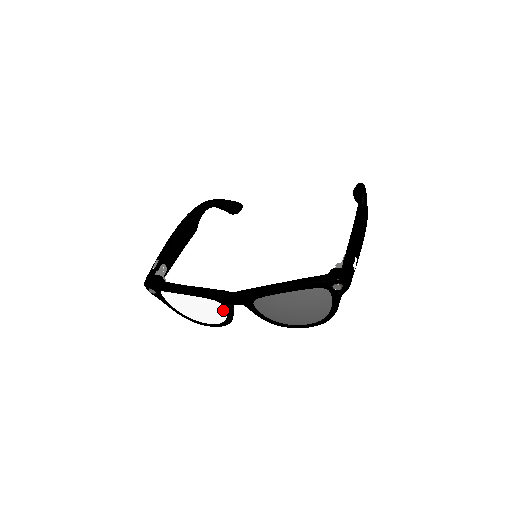
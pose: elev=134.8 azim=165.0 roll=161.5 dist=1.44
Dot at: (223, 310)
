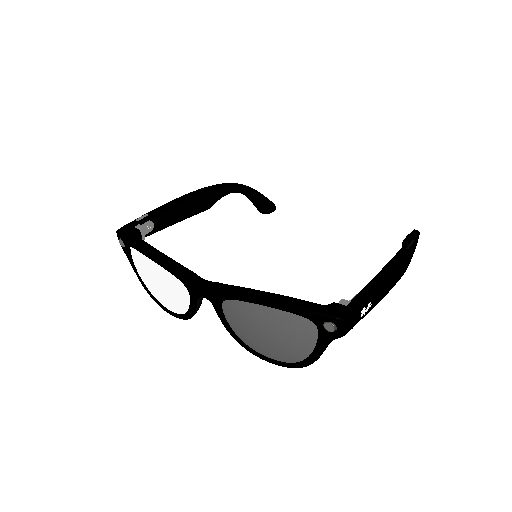
Dot at: (187, 298)
